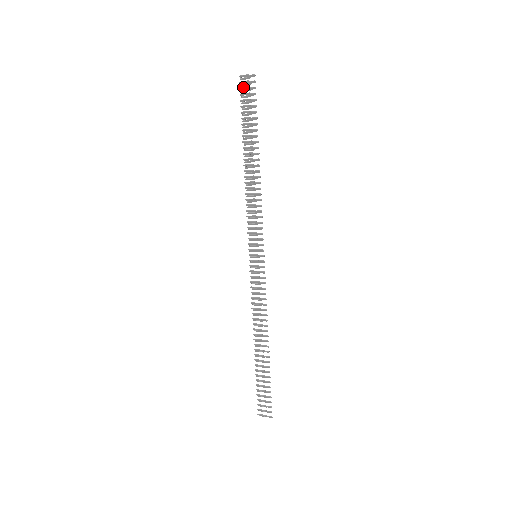
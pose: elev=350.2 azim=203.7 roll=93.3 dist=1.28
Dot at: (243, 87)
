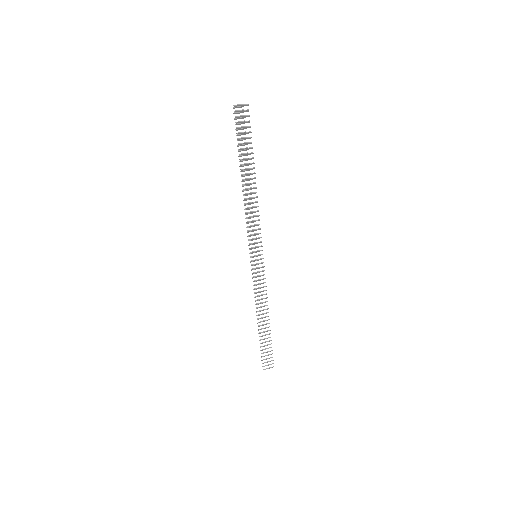
Dot at: (238, 116)
